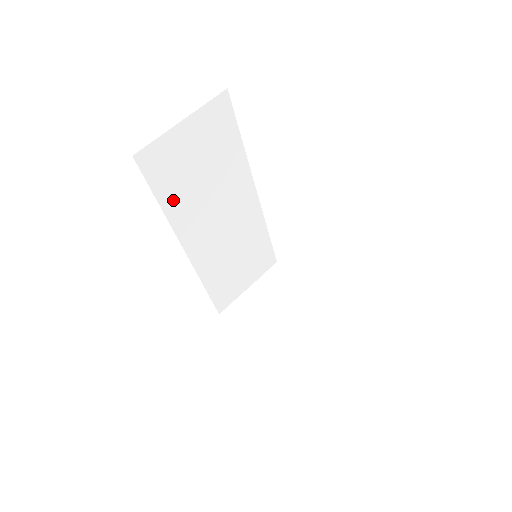
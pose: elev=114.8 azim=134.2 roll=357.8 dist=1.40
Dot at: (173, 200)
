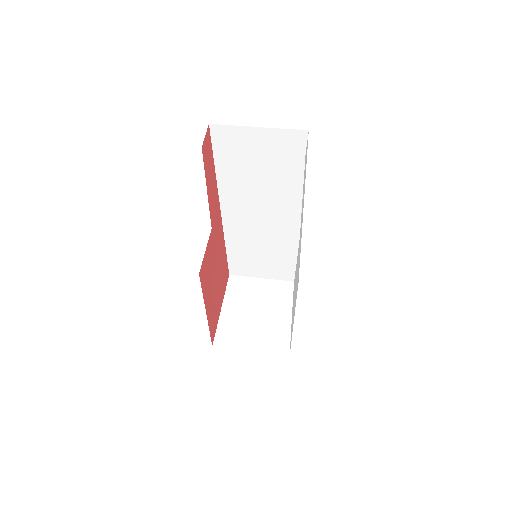
Dot at: (227, 172)
